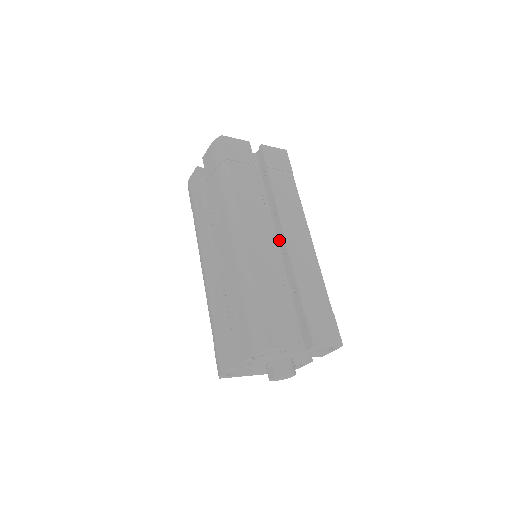
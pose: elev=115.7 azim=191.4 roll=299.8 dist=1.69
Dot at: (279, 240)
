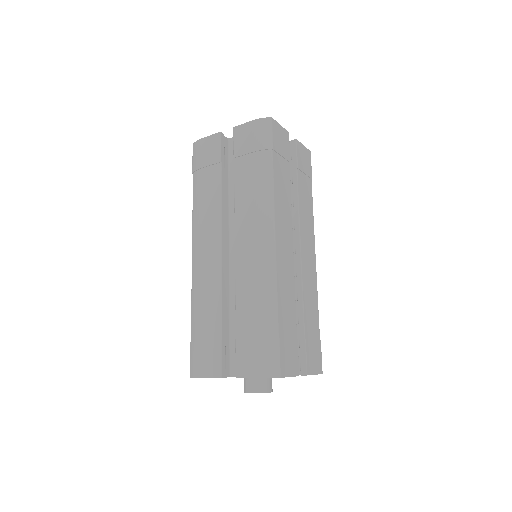
Dot at: occluded
